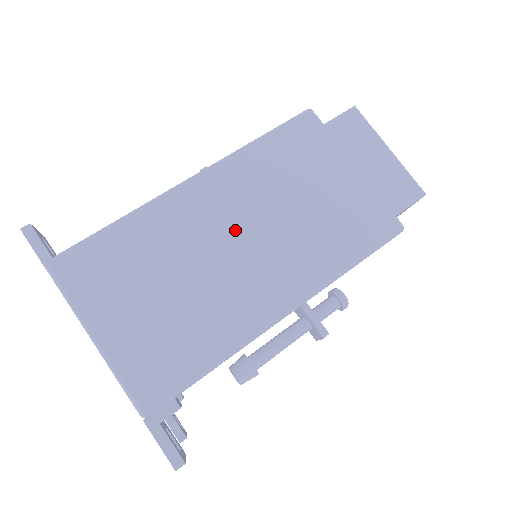
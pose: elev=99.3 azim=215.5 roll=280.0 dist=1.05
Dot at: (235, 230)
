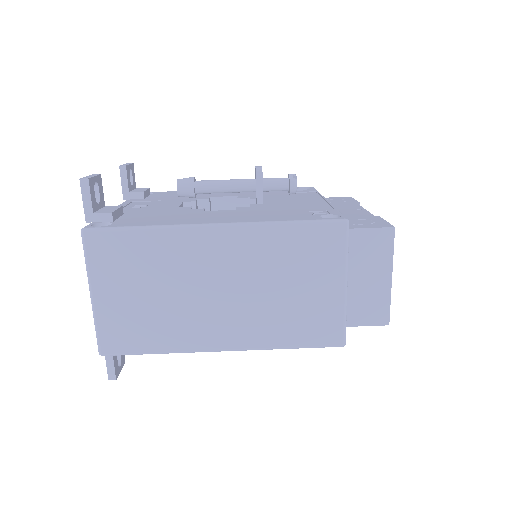
Dot at: (224, 281)
